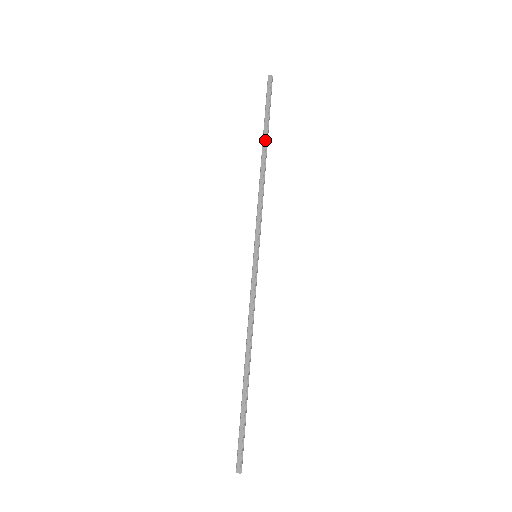
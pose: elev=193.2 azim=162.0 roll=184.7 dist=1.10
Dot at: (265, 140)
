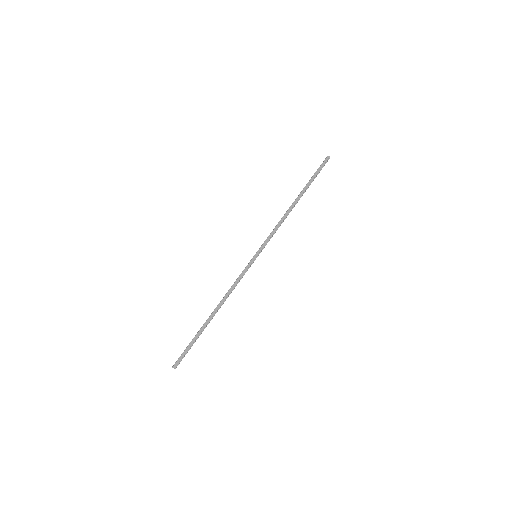
Dot at: (302, 193)
